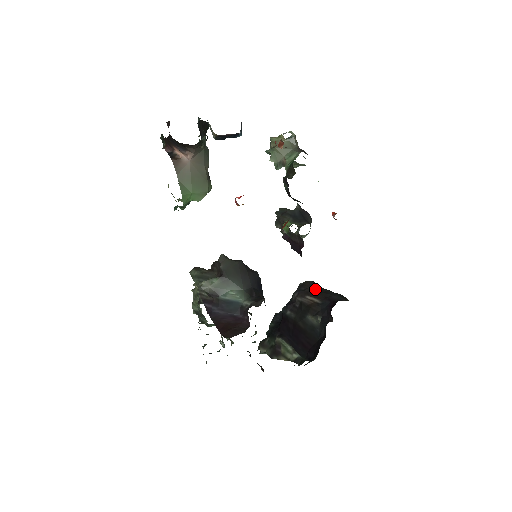
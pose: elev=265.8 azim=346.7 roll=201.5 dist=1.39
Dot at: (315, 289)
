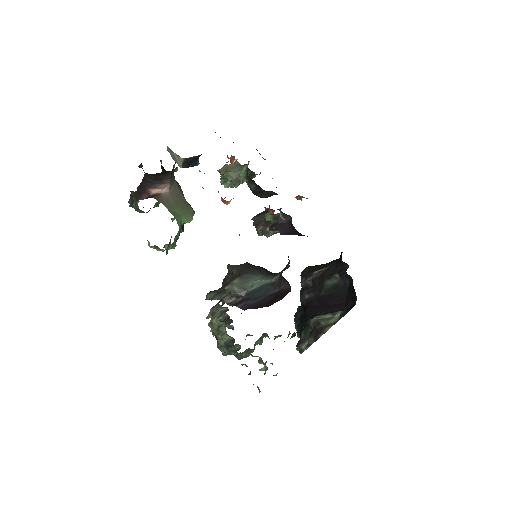
Dot at: (316, 267)
